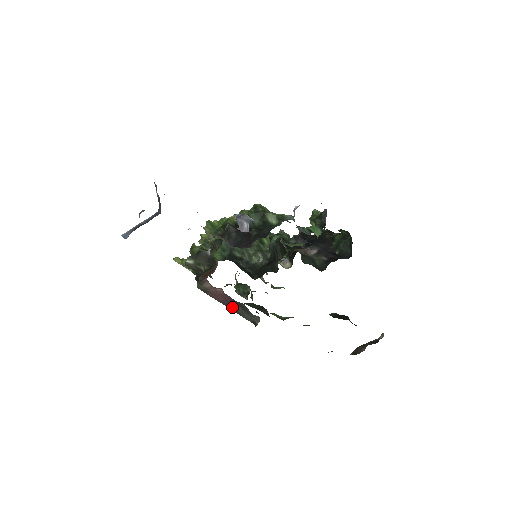
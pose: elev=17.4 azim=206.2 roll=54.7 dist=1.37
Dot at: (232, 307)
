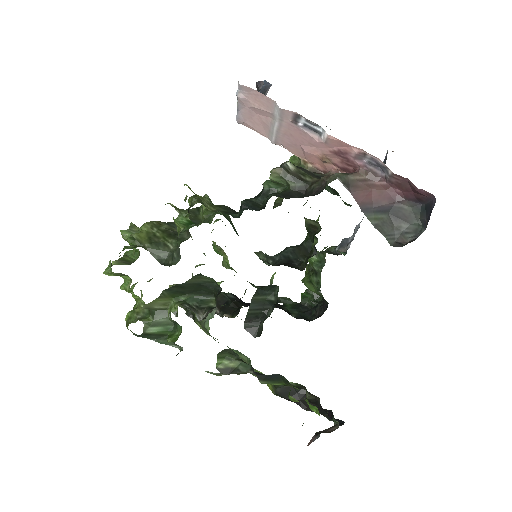
Dot at: (375, 217)
